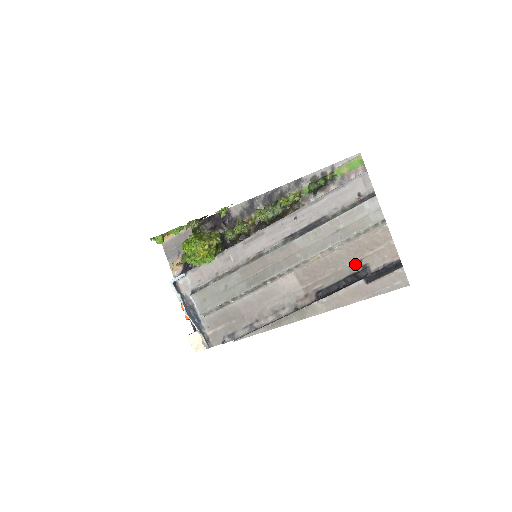
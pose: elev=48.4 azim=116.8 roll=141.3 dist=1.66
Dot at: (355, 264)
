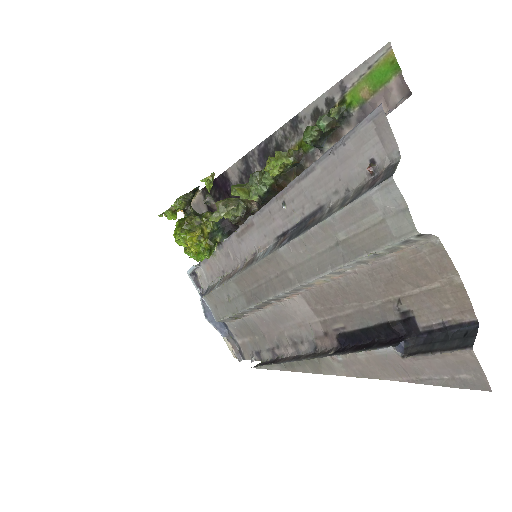
Dot at: (389, 305)
